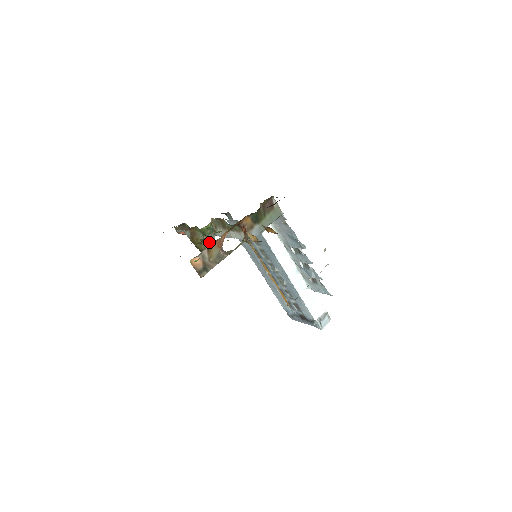
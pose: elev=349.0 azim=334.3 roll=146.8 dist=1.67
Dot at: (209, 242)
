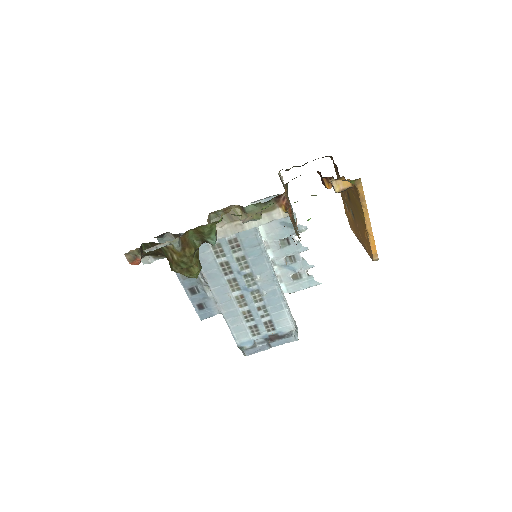
Dot at: (198, 253)
